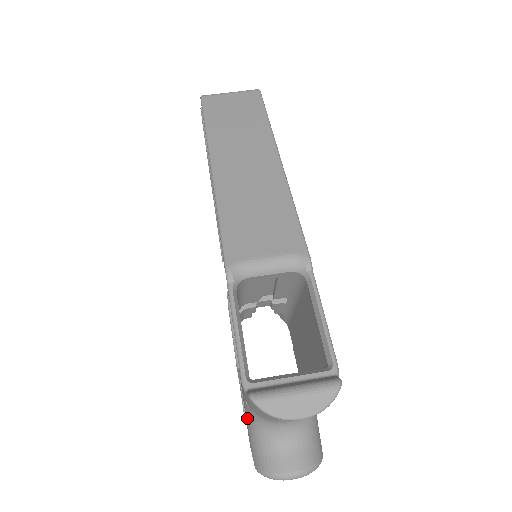
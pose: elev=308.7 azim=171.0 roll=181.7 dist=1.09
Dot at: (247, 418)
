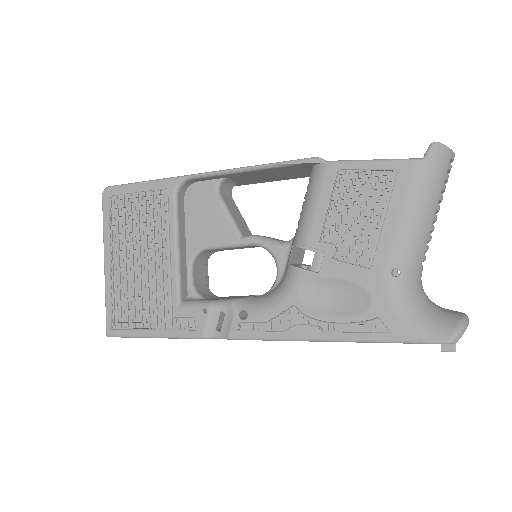
Dot at: (399, 310)
